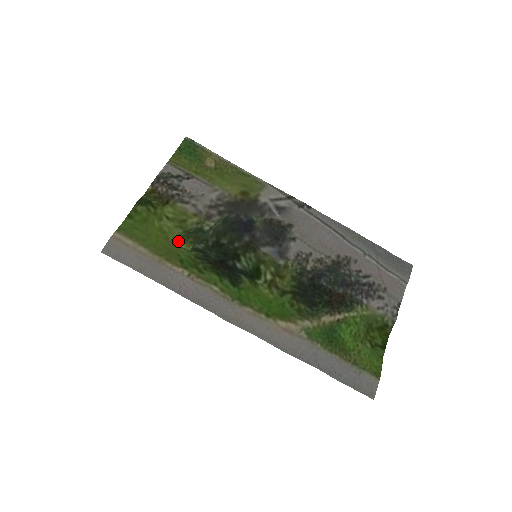
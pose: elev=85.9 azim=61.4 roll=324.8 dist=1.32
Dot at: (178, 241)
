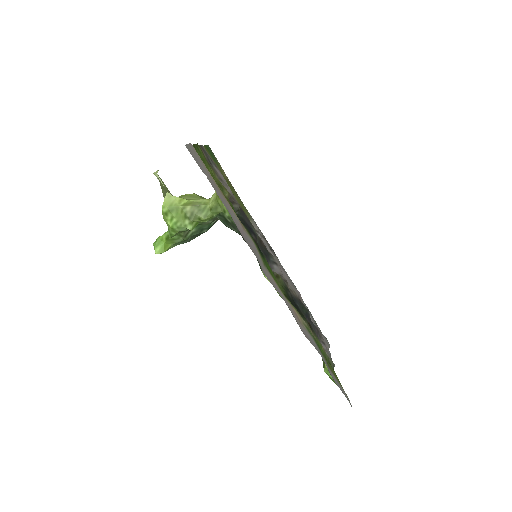
Dot at: (210, 200)
